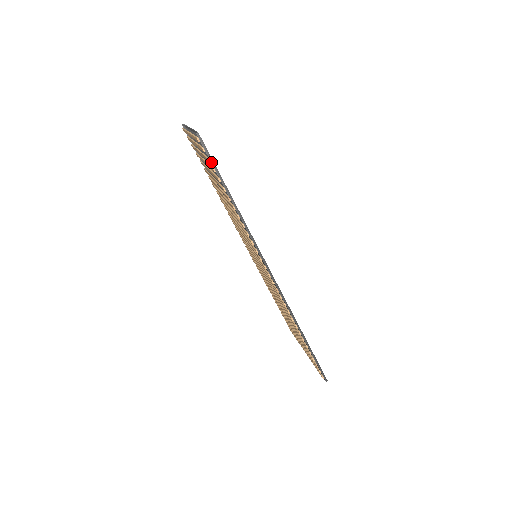
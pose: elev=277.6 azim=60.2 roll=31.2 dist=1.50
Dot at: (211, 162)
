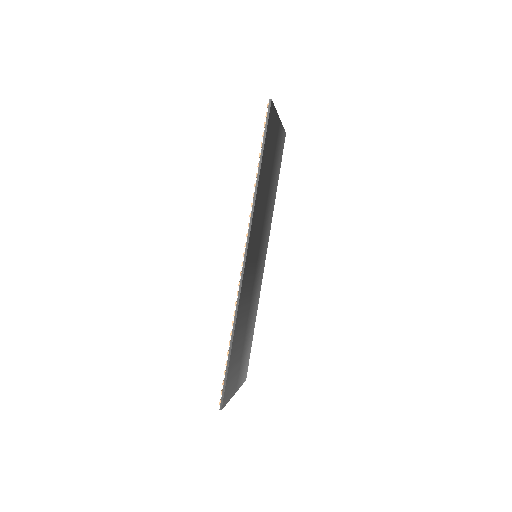
Dot at: (265, 127)
